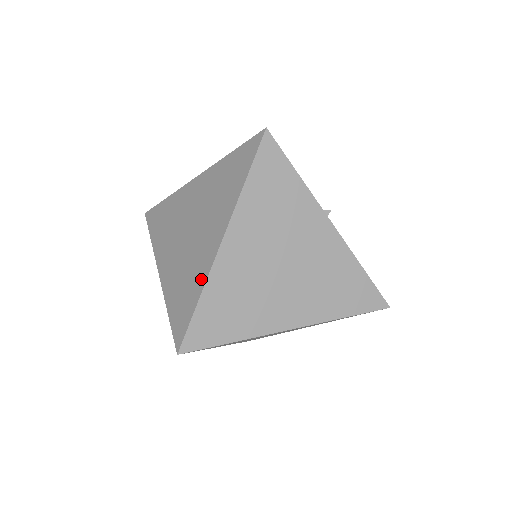
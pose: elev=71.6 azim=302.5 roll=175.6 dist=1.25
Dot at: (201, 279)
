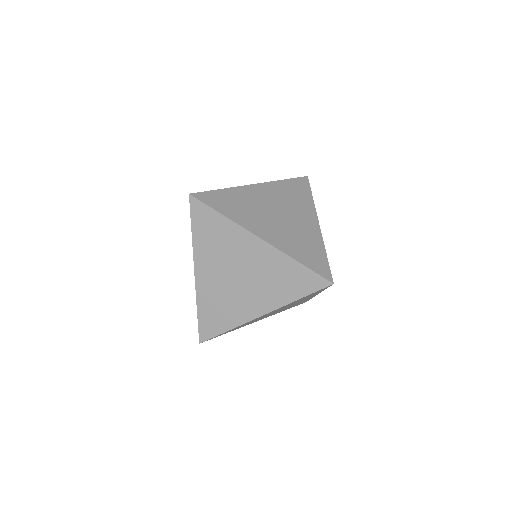
Dot at: occluded
